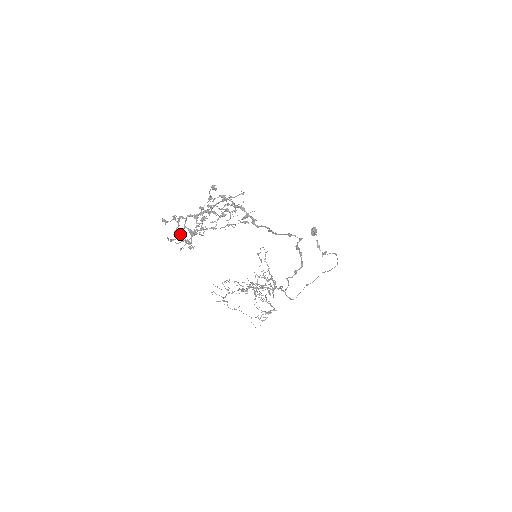
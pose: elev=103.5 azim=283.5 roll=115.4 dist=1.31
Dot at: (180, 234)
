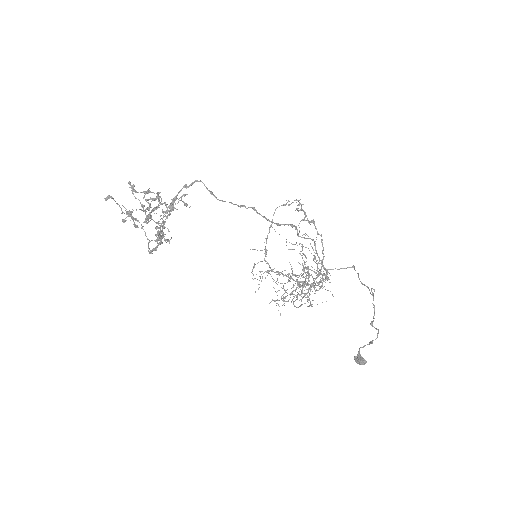
Dot at: (142, 227)
